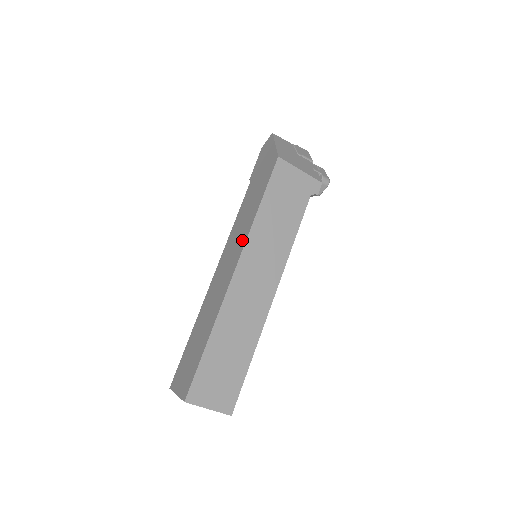
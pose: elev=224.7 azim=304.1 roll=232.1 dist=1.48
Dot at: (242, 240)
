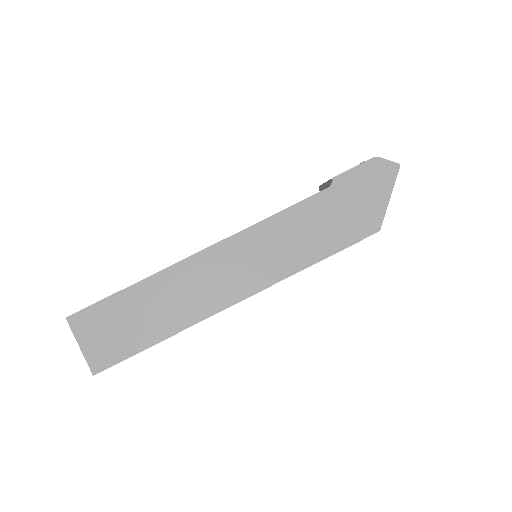
Dot at: (273, 273)
